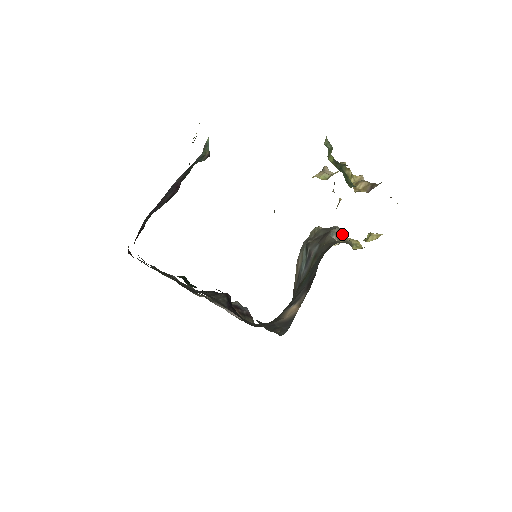
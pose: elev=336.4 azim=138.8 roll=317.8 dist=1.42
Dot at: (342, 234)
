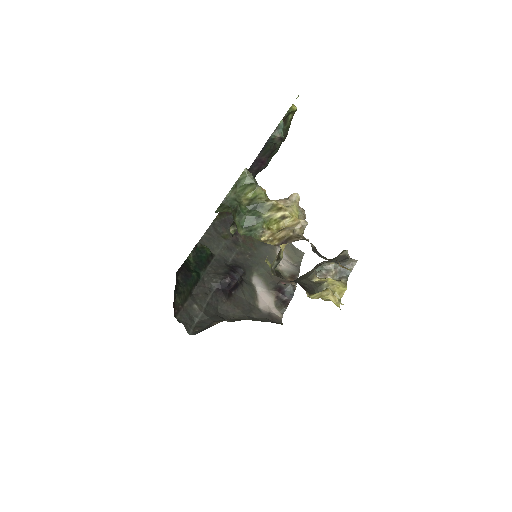
Dot at: (350, 272)
